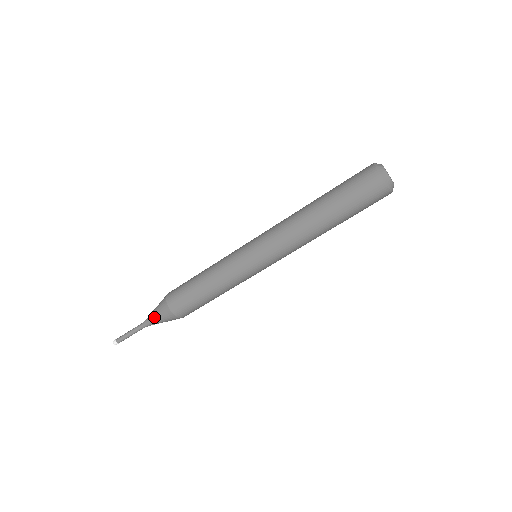
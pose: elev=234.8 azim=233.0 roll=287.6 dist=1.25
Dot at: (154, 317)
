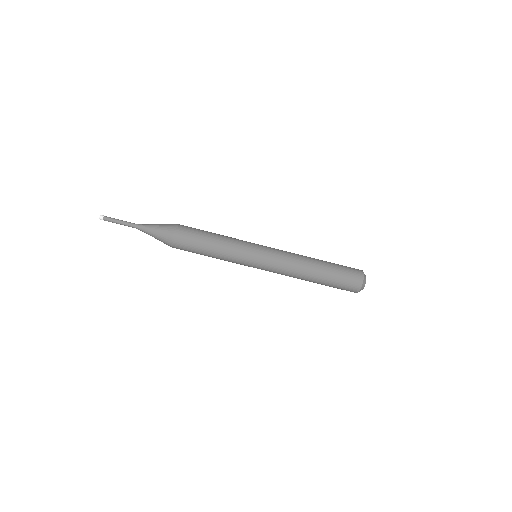
Dot at: (153, 232)
